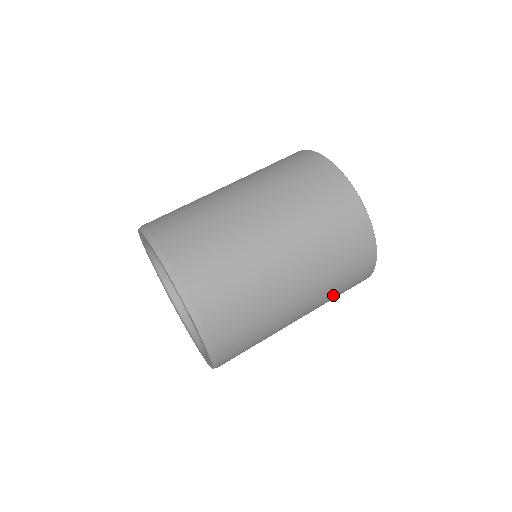
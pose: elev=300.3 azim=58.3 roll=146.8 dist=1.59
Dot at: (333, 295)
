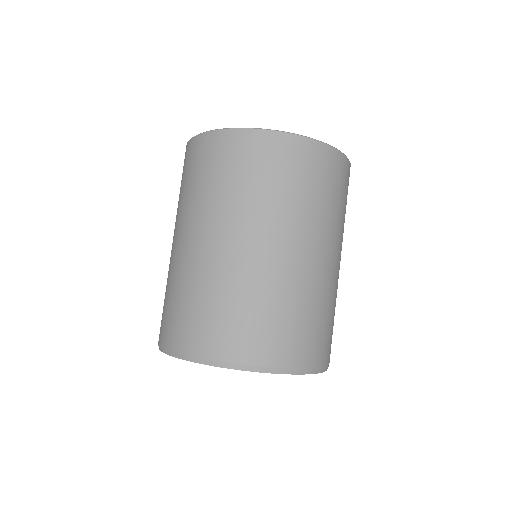
Dot at: occluded
